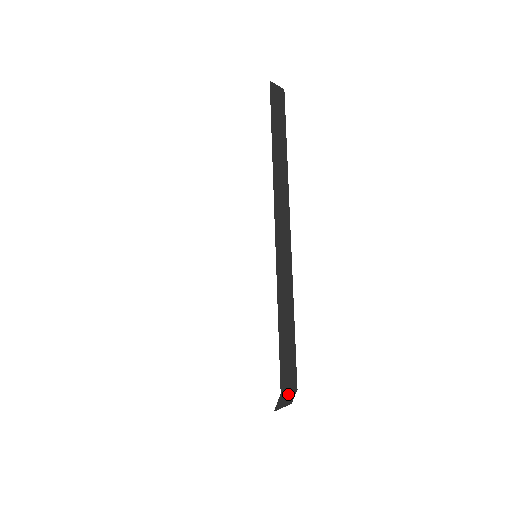
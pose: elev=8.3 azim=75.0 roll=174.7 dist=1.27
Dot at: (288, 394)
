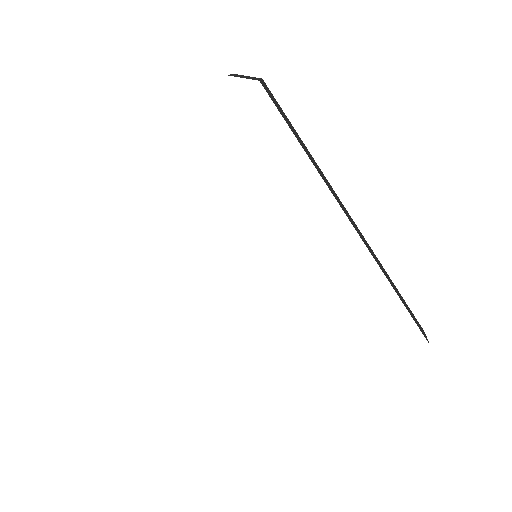
Dot at: occluded
